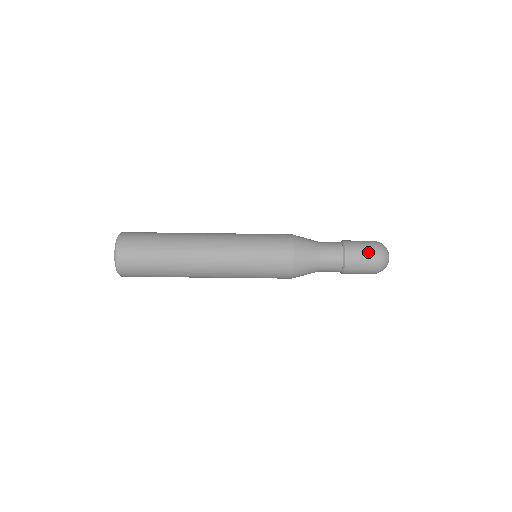
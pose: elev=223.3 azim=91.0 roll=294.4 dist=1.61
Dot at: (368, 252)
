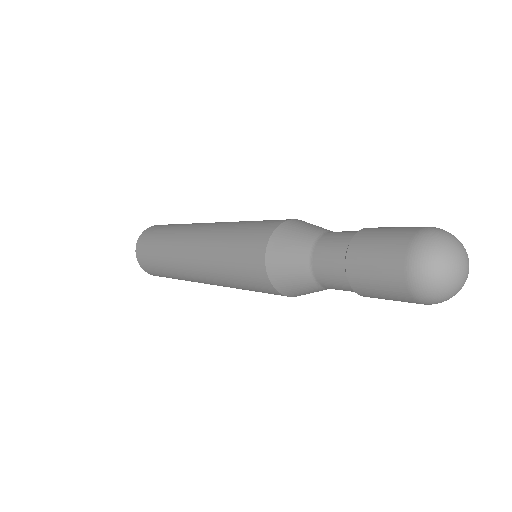
Dot at: (386, 268)
